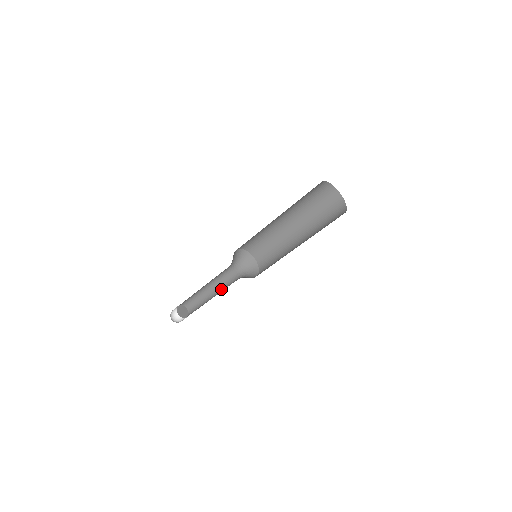
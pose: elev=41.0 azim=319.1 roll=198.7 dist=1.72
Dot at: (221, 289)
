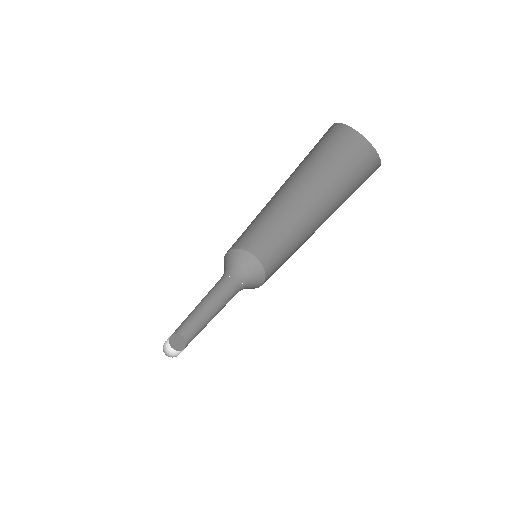
Dot at: (218, 303)
